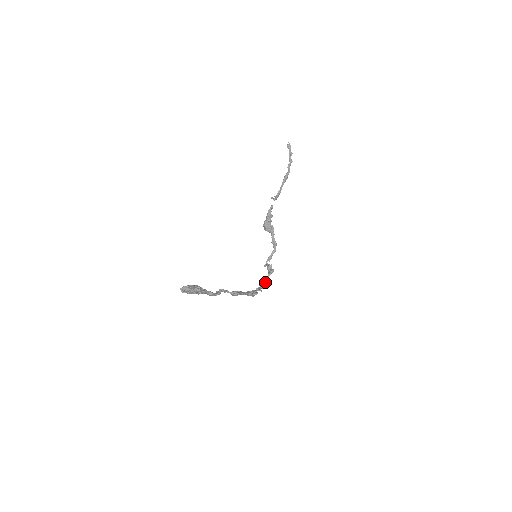
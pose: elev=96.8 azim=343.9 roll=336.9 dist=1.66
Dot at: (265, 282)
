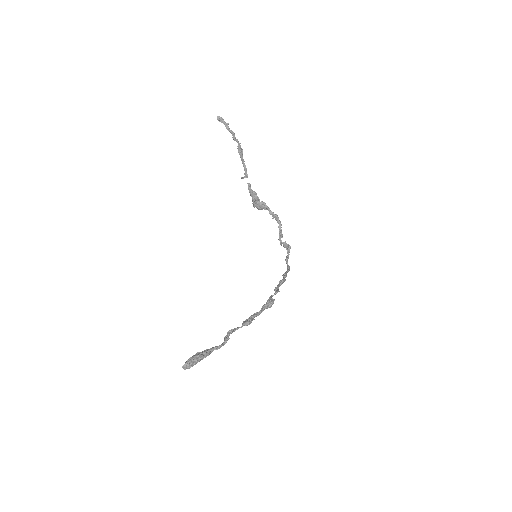
Dot at: (287, 265)
